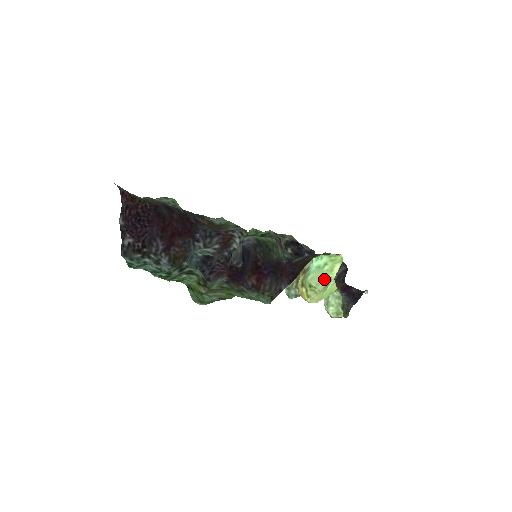
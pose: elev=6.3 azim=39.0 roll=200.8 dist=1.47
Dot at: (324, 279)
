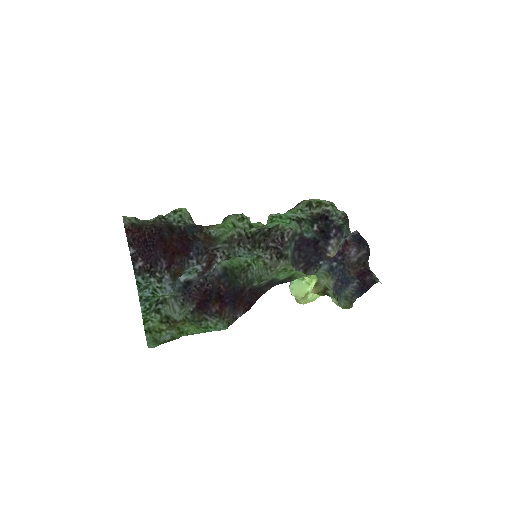
Dot at: (302, 291)
